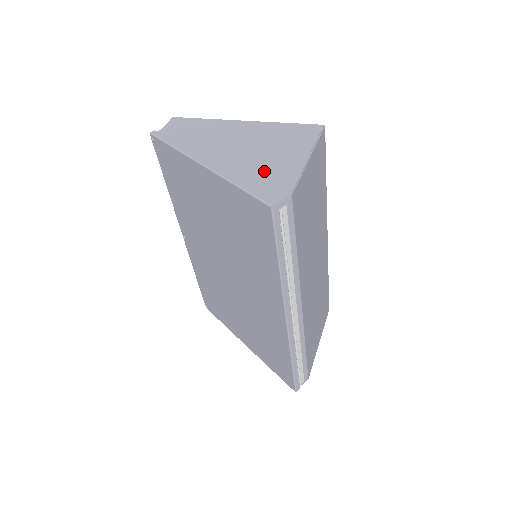
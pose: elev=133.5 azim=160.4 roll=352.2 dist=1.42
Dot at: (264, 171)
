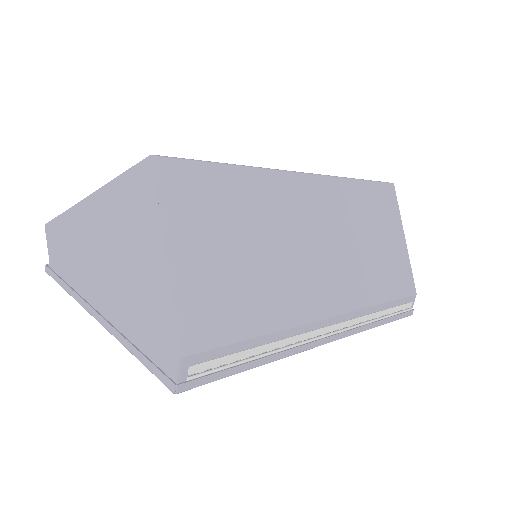
Dot at: (142, 312)
